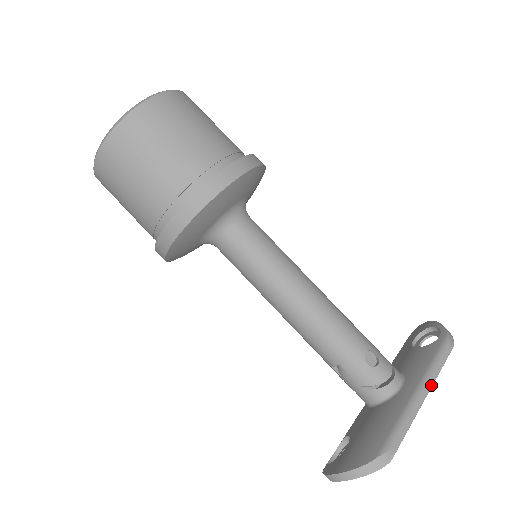
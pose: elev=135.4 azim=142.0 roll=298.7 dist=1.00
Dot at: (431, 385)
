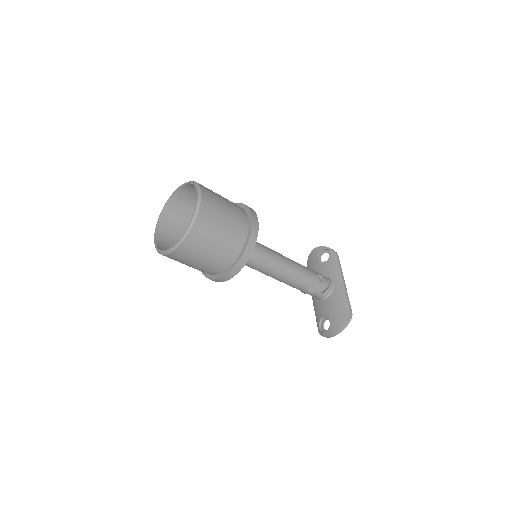
Dot at: (343, 276)
